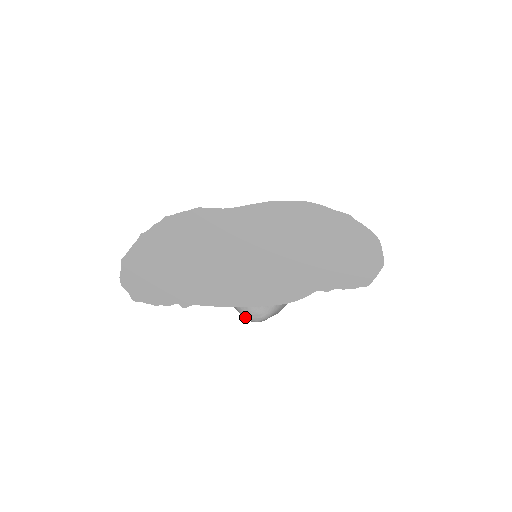
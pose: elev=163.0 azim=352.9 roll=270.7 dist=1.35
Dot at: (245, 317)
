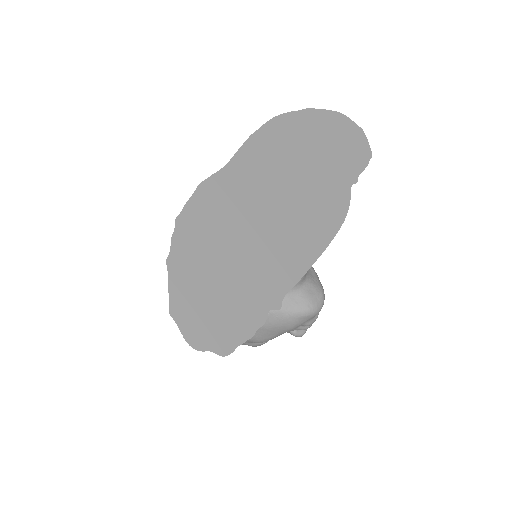
Dot at: (309, 313)
